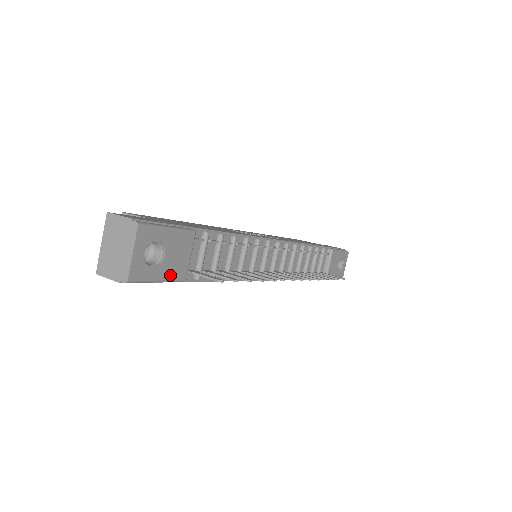
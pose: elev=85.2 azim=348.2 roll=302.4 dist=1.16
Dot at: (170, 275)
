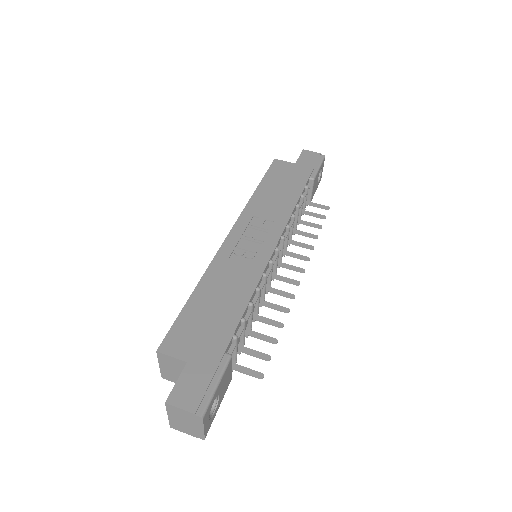
Dot at: (223, 395)
